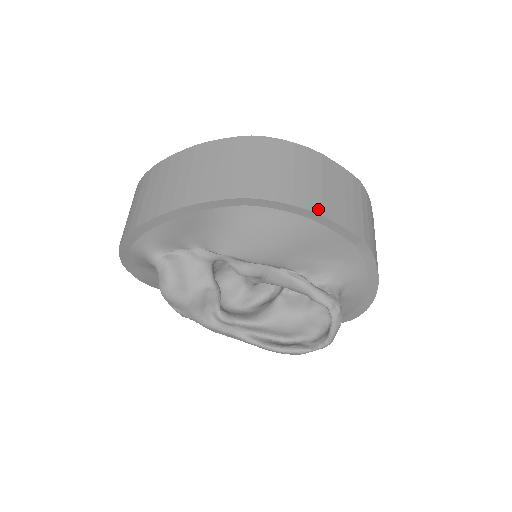
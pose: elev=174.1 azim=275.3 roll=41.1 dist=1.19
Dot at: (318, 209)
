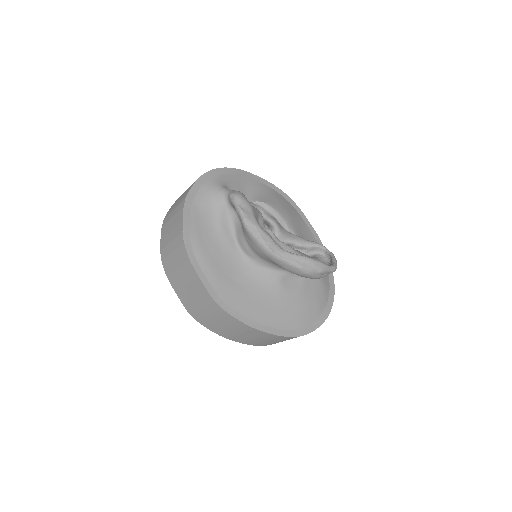
Dot at: occluded
